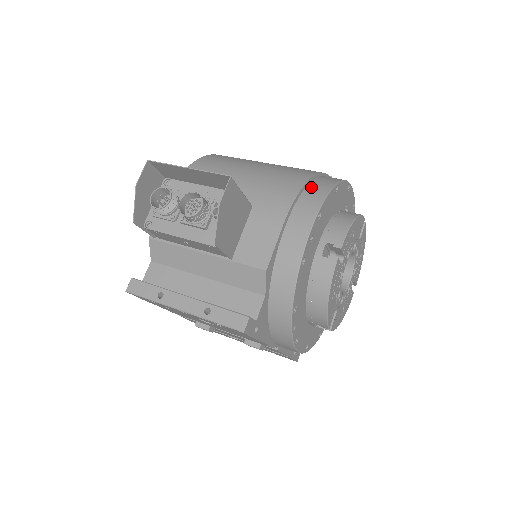
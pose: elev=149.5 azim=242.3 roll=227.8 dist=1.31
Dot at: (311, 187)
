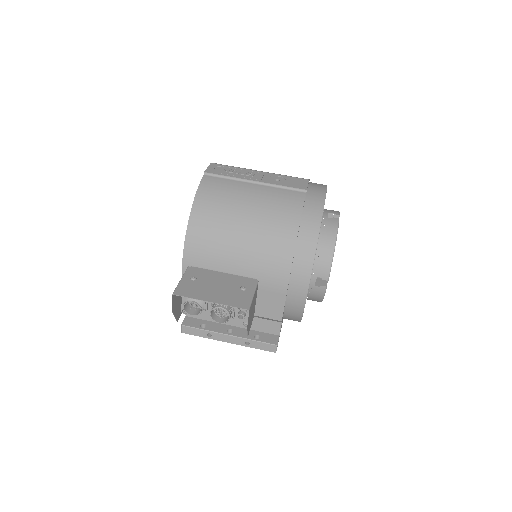
Dot at: (299, 249)
